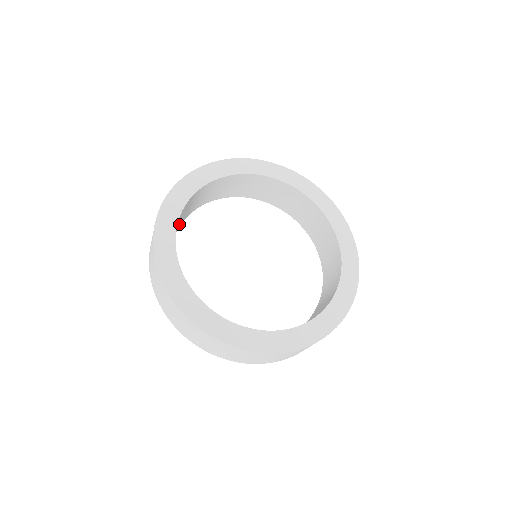
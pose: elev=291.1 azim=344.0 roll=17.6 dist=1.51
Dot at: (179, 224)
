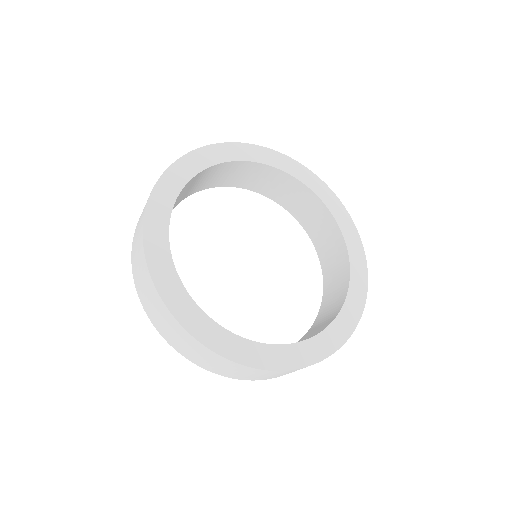
Dot at: occluded
